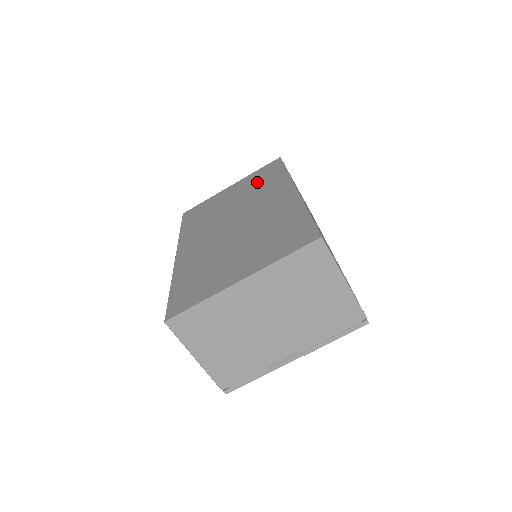
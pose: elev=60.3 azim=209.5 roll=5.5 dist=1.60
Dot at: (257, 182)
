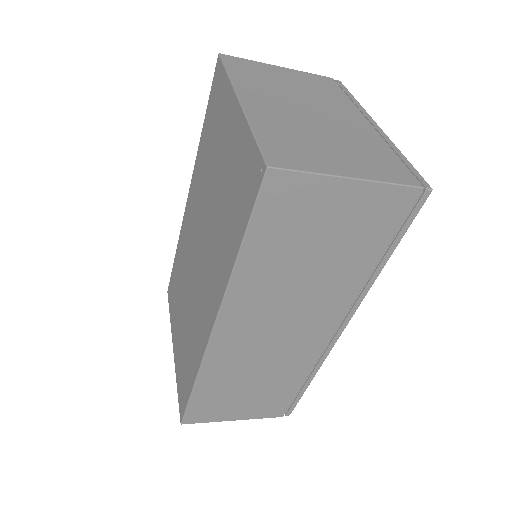
Dot at: (229, 197)
